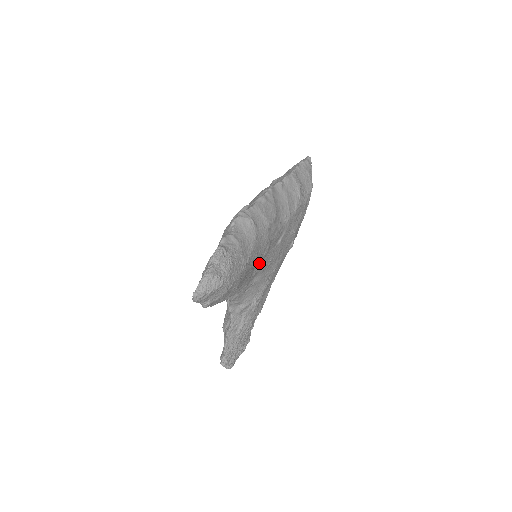
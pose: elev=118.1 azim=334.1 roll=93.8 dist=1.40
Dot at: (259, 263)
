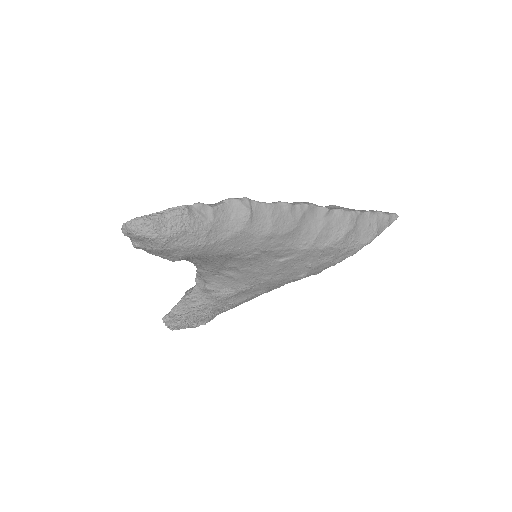
Dot at: (239, 260)
